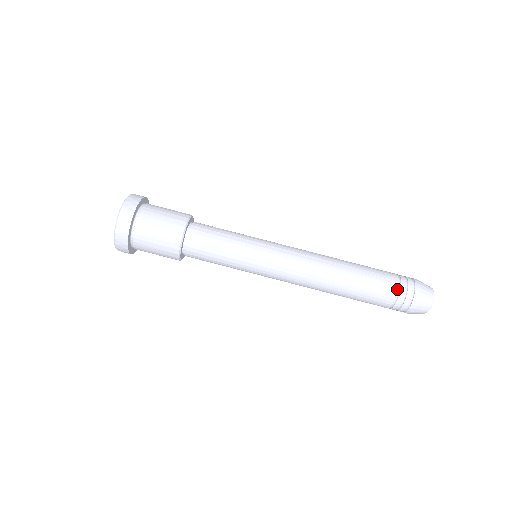
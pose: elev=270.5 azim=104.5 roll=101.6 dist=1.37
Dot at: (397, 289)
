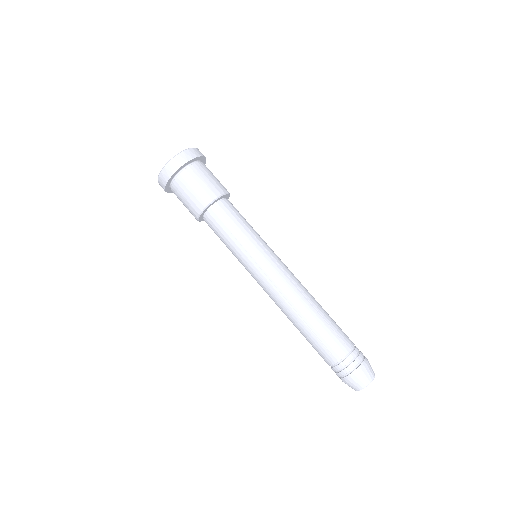
Dot at: (346, 355)
